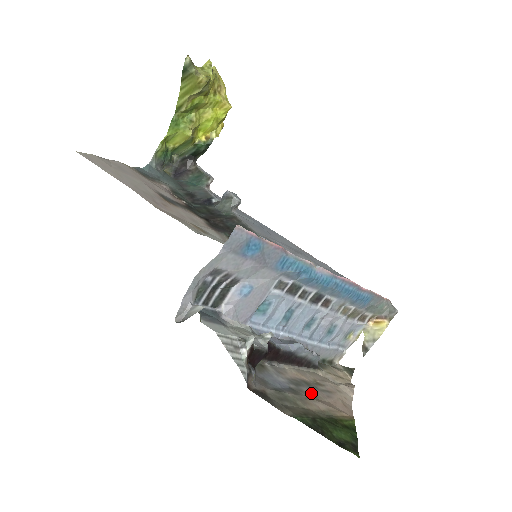
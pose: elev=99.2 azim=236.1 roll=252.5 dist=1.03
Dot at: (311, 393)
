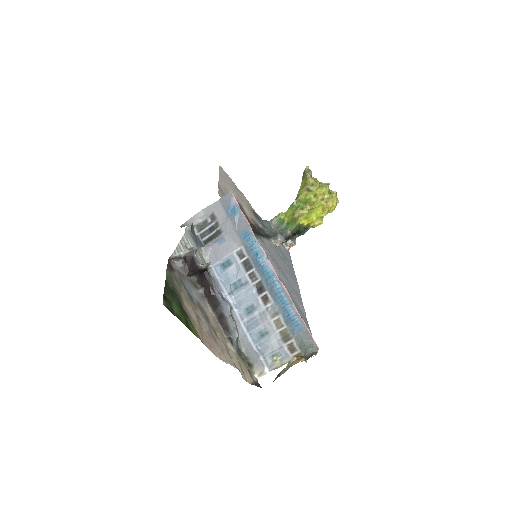
Dot at: (200, 314)
